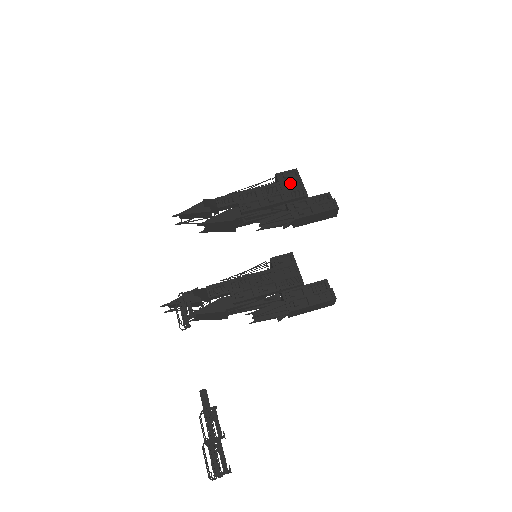
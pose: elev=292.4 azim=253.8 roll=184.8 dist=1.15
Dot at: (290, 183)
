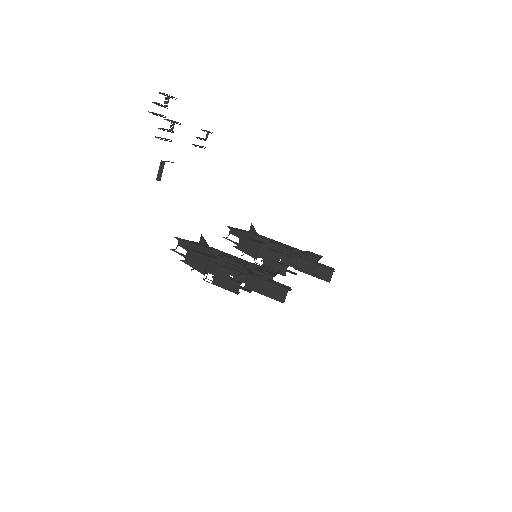
Dot at: (312, 255)
